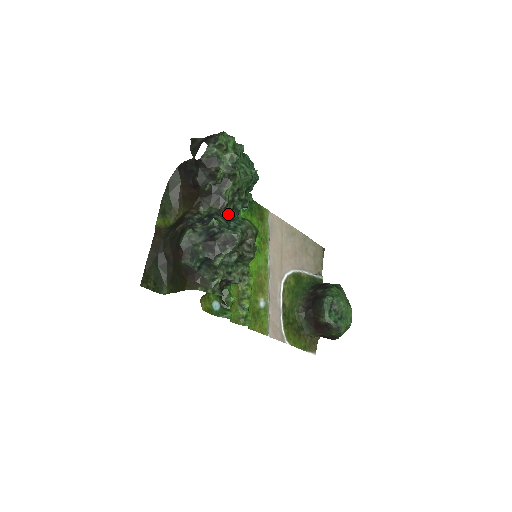
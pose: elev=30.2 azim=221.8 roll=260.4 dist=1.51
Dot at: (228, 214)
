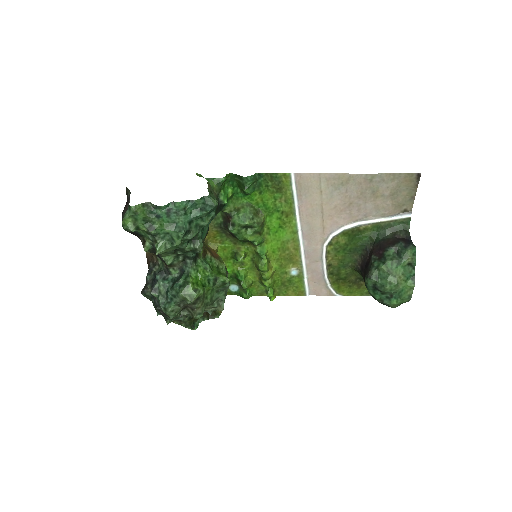
Dot at: (179, 266)
